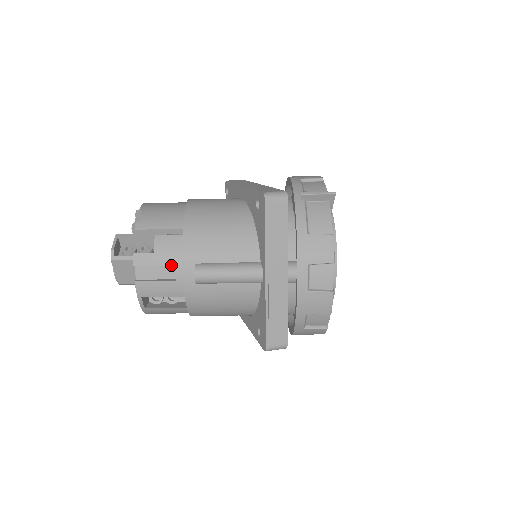
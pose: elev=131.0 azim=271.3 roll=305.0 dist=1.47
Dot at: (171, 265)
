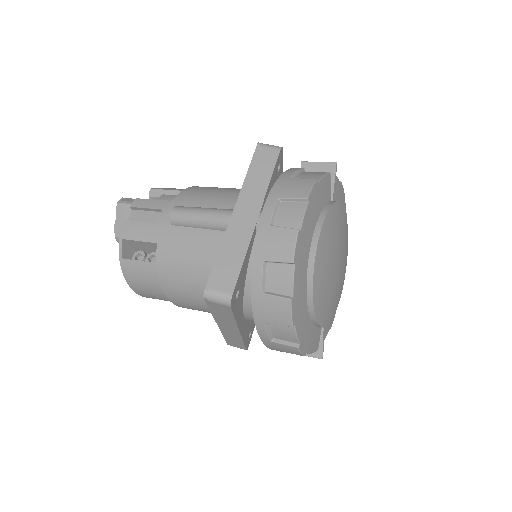
Dot at: (160, 209)
